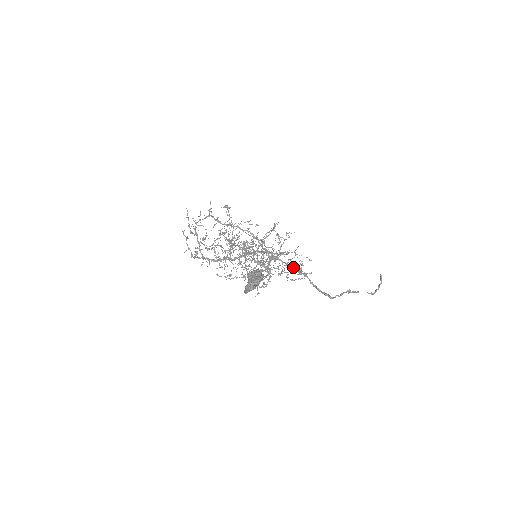
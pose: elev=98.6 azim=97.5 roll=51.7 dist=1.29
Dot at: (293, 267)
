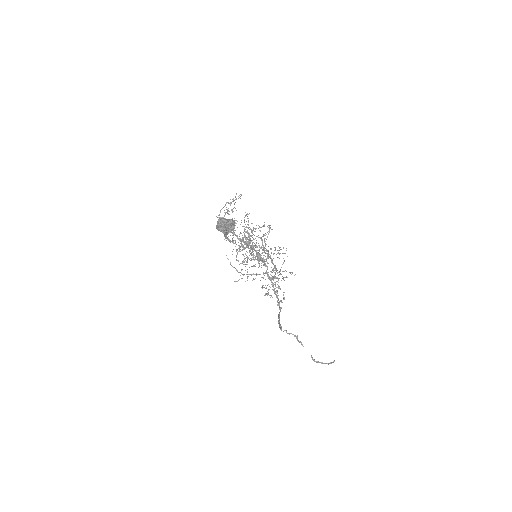
Dot at: occluded
